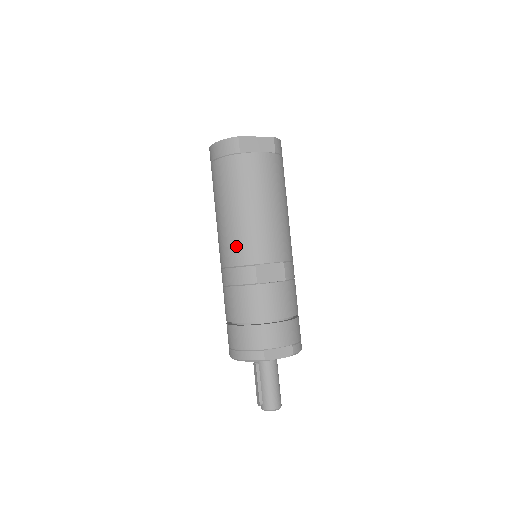
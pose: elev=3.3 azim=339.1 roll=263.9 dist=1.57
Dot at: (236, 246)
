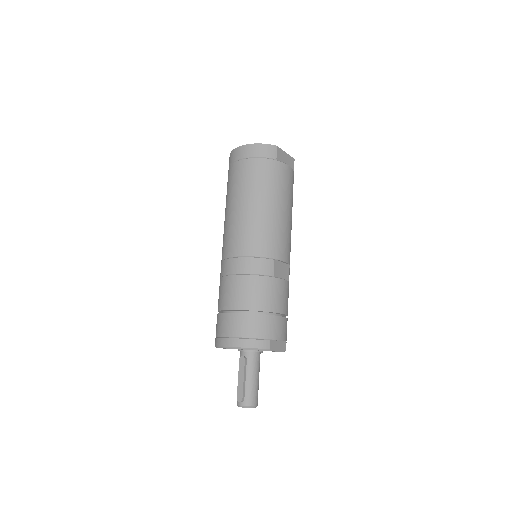
Dot at: (260, 238)
